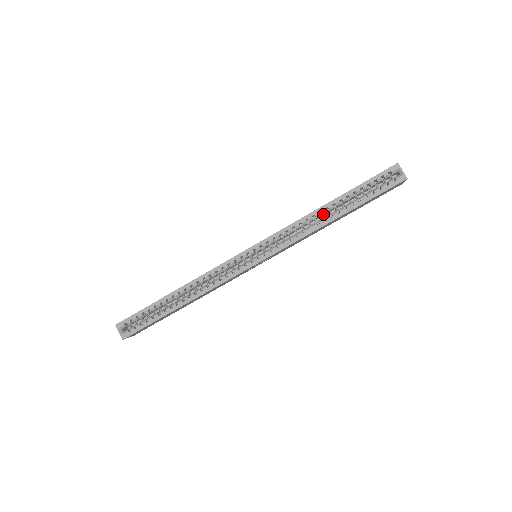
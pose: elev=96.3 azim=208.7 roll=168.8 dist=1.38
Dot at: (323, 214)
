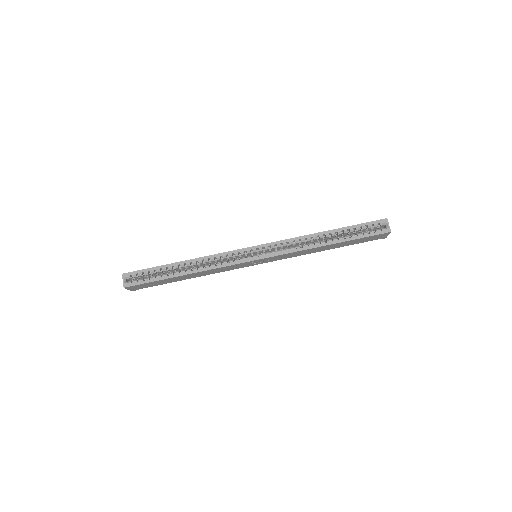
Dot at: (319, 239)
